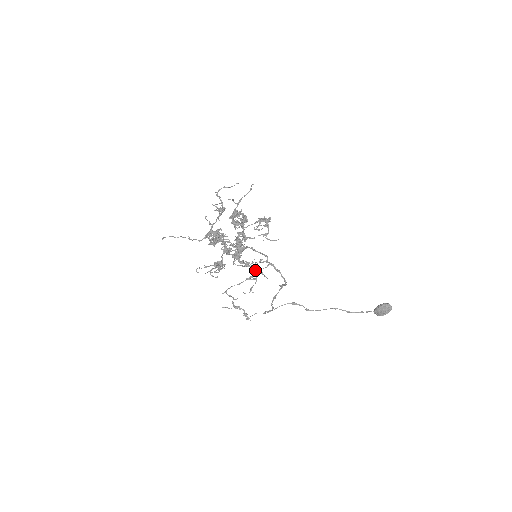
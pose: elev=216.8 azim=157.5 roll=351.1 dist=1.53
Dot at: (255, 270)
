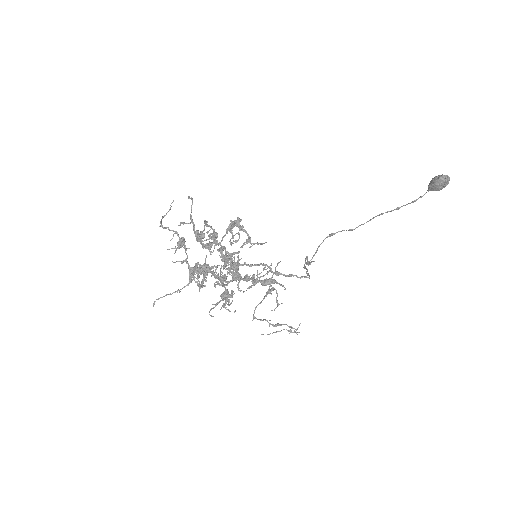
Dot at: (266, 283)
